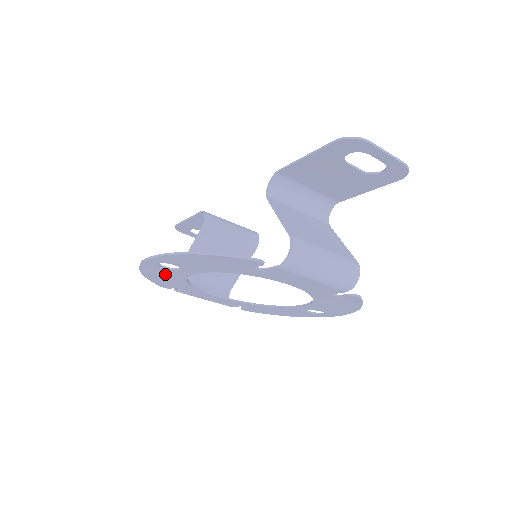
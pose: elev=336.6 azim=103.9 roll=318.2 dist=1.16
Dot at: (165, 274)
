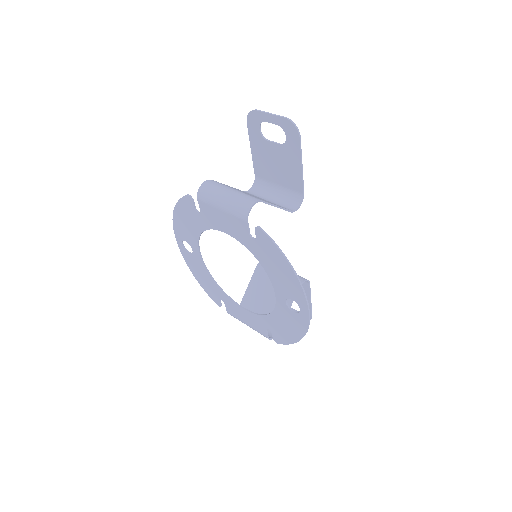
Dot at: (198, 268)
